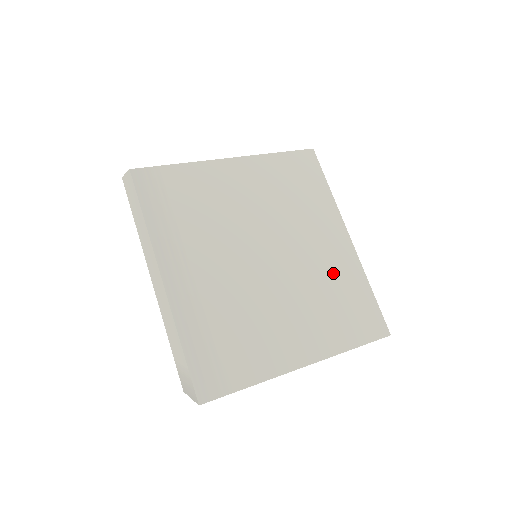
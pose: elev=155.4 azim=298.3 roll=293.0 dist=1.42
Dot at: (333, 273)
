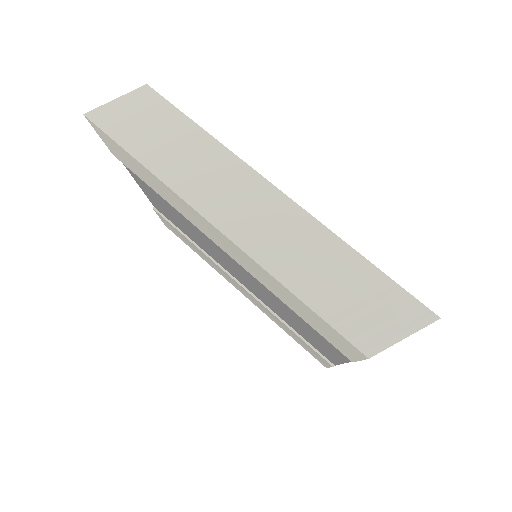
Dot at: occluded
